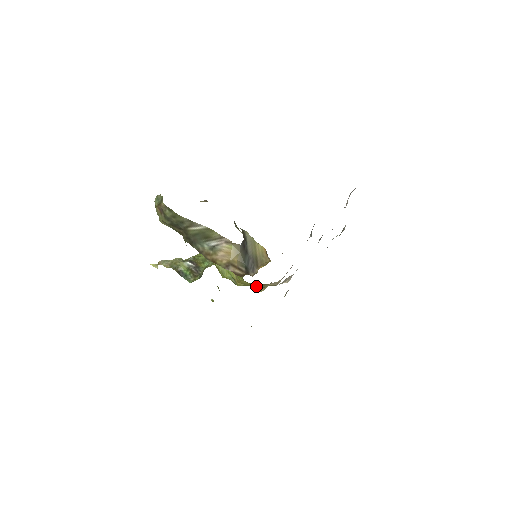
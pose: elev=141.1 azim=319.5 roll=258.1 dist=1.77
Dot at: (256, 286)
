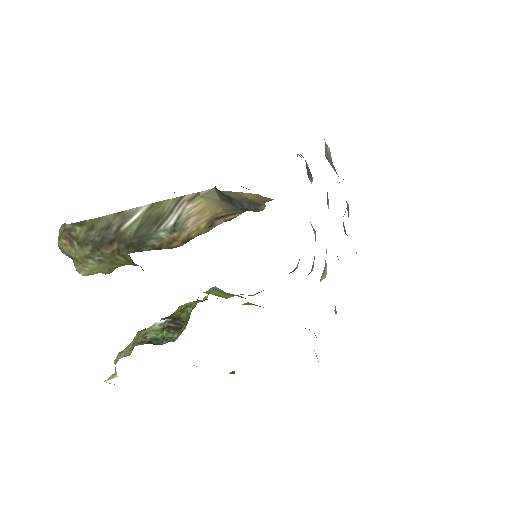
Dot at: occluded
